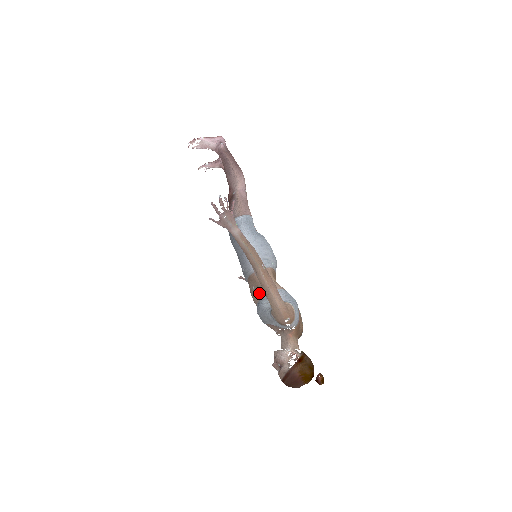
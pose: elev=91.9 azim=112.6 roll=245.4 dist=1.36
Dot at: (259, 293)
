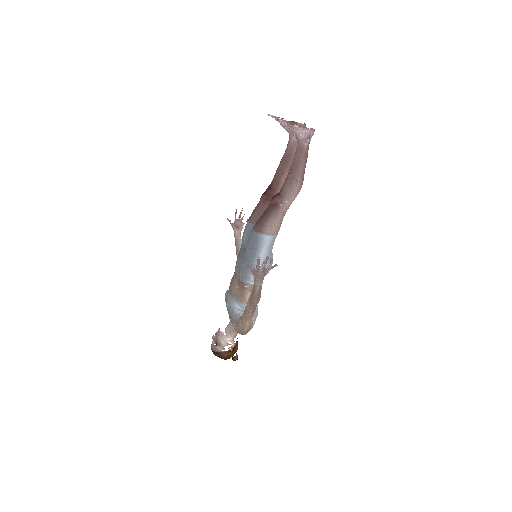
Dot at: (238, 296)
